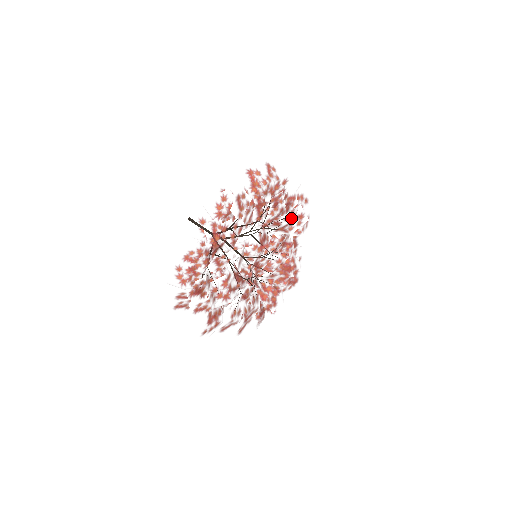
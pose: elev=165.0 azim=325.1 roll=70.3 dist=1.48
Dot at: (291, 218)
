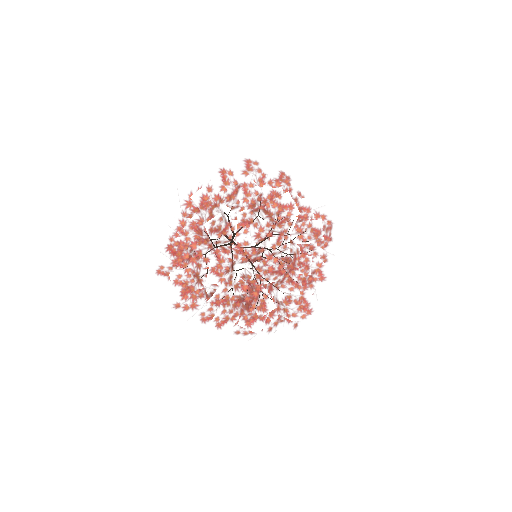
Dot at: (279, 206)
